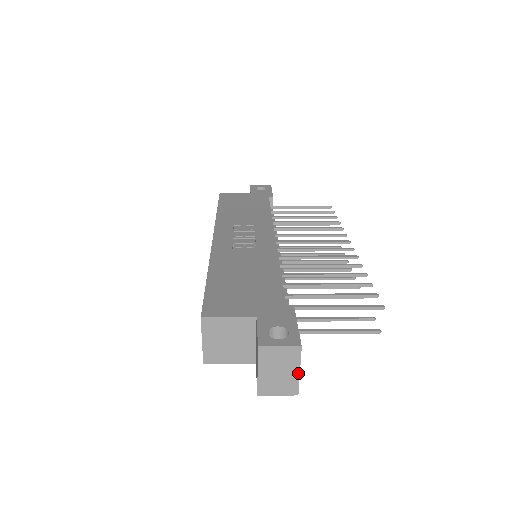
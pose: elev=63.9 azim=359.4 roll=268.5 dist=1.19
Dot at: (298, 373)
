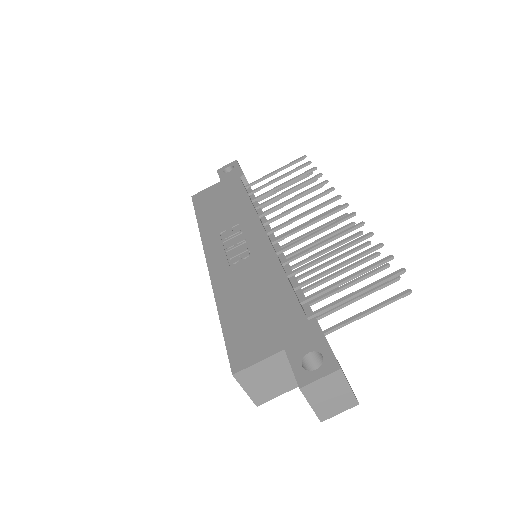
Dot at: (349, 389)
